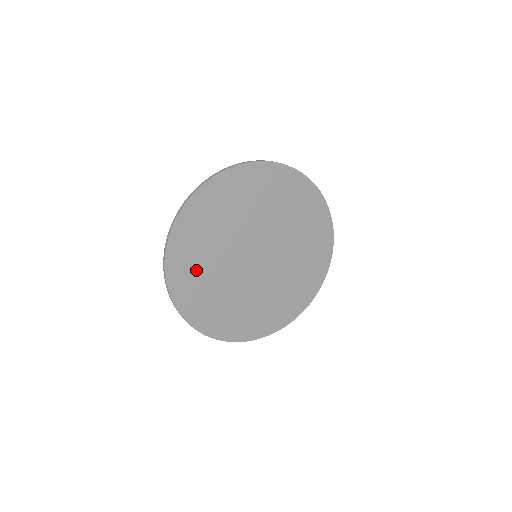
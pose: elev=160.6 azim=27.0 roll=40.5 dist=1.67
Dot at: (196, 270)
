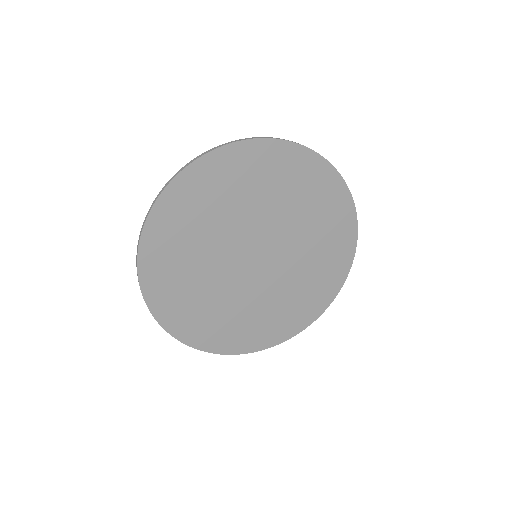
Dot at: (180, 247)
